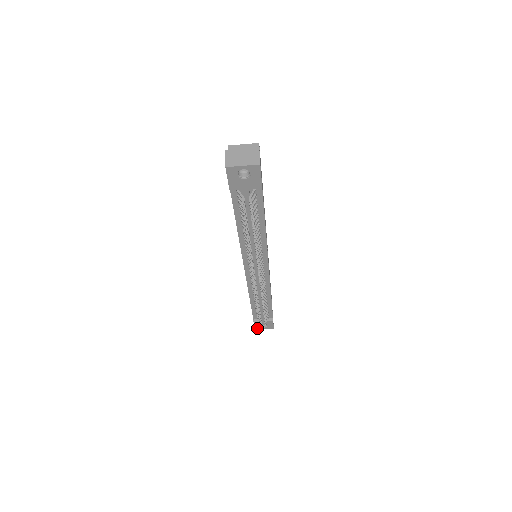
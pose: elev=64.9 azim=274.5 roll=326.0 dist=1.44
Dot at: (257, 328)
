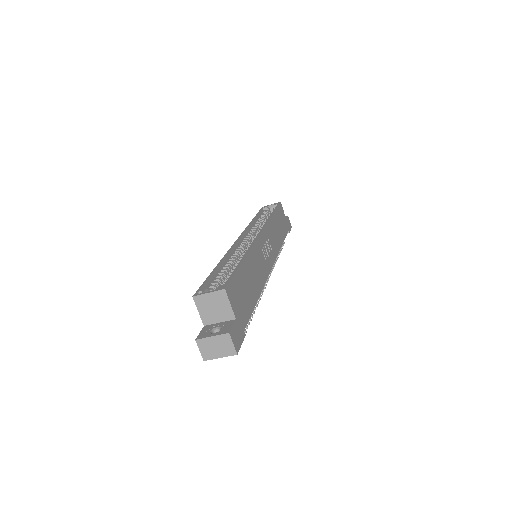
Dot at: occluded
